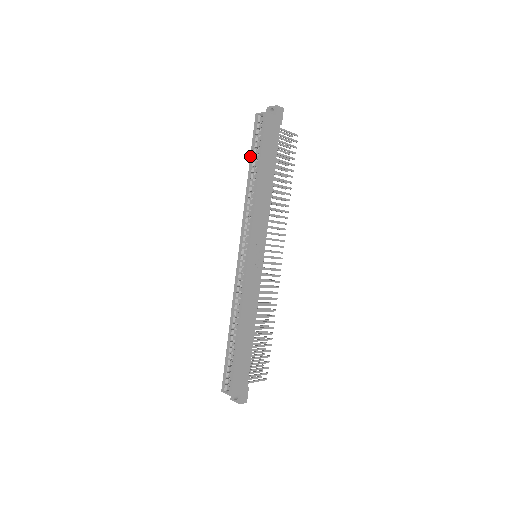
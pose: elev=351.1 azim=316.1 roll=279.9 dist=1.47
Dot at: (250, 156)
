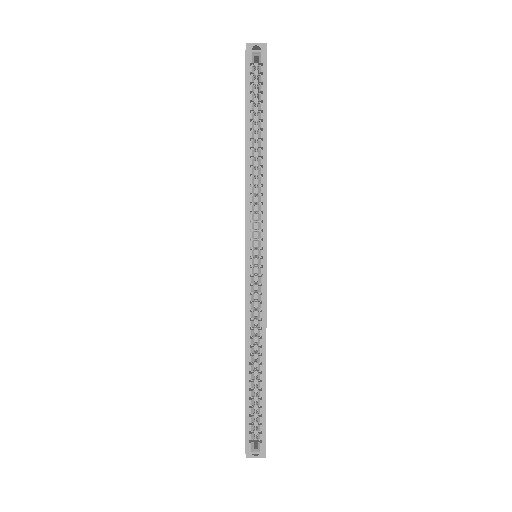
Dot at: (245, 113)
